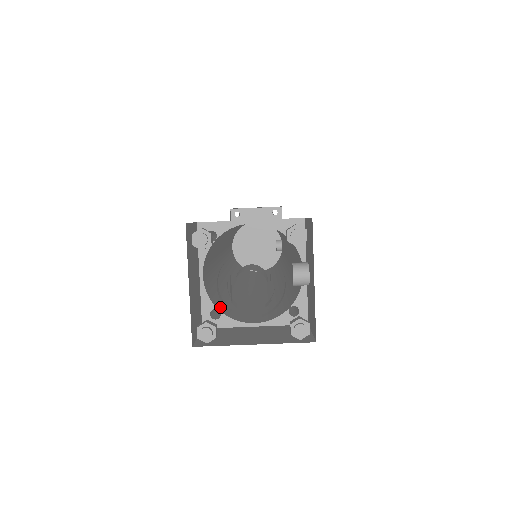
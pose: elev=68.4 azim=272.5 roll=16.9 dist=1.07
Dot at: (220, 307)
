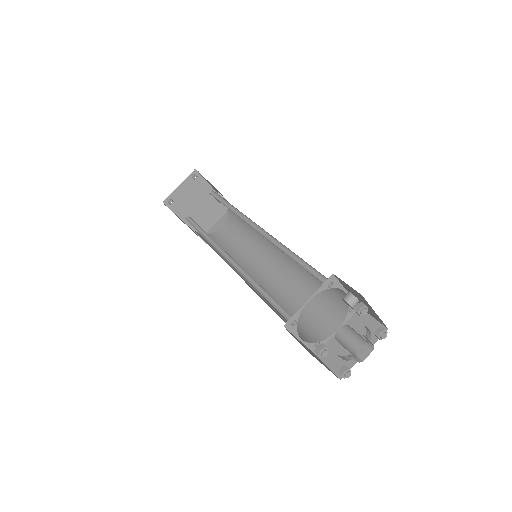
Dot at: (313, 337)
